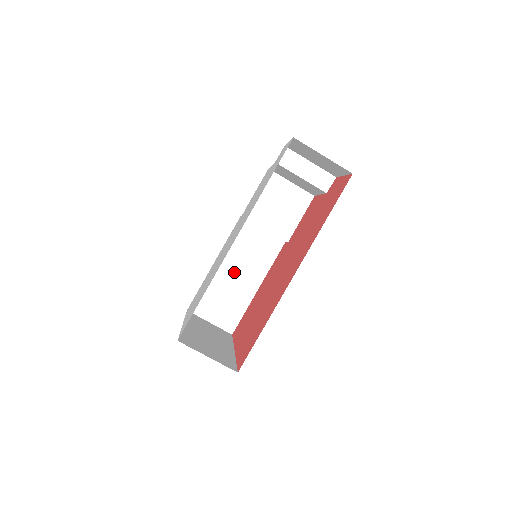
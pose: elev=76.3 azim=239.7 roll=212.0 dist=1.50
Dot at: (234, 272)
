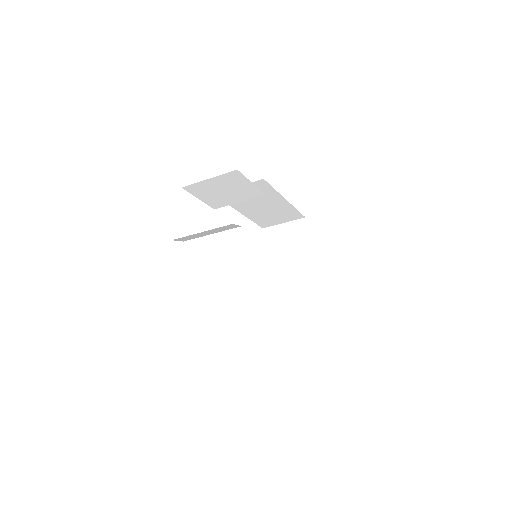
Dot at: (259, 207)
